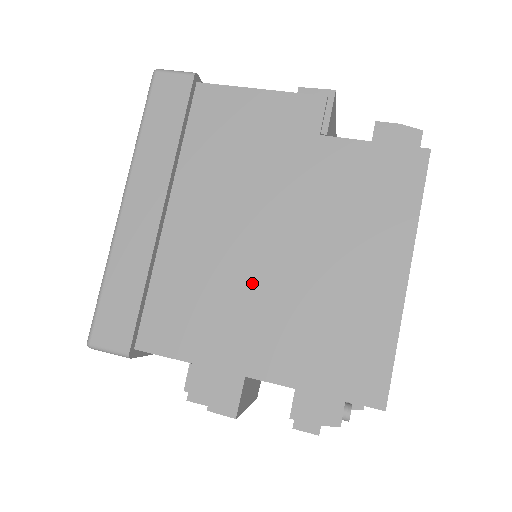
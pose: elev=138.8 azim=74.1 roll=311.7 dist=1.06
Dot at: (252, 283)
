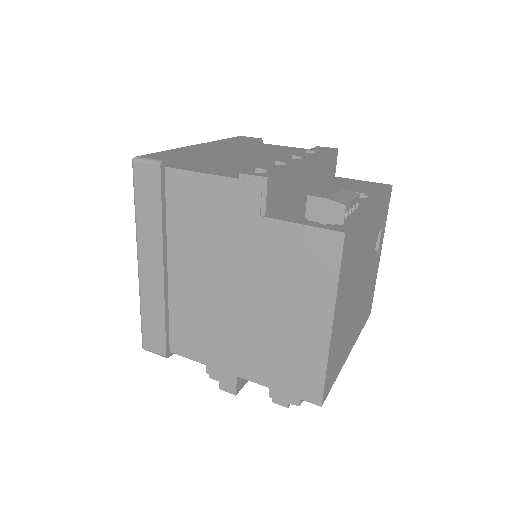
Dot at: (230, 321)
